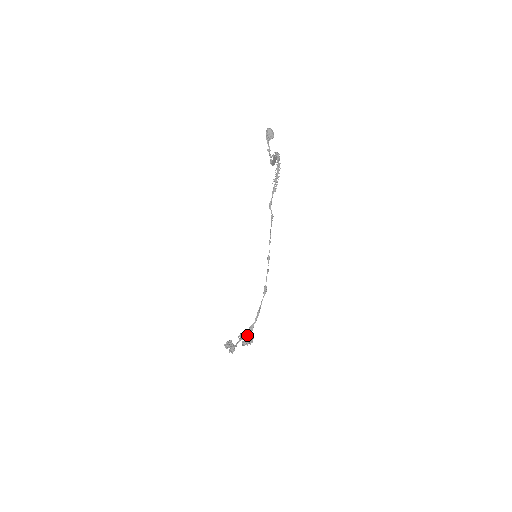
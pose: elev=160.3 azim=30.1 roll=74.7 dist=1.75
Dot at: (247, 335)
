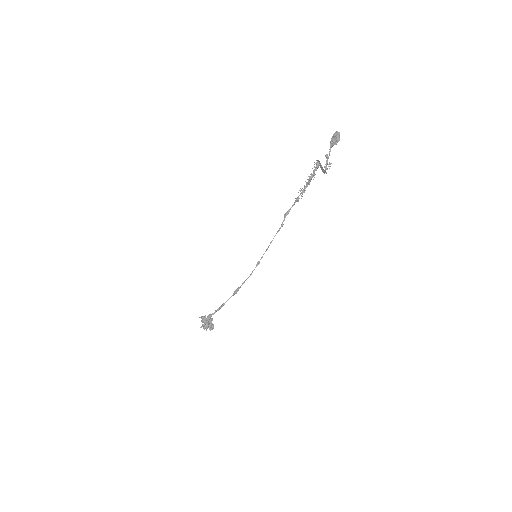
Dot at: (205, 320)
